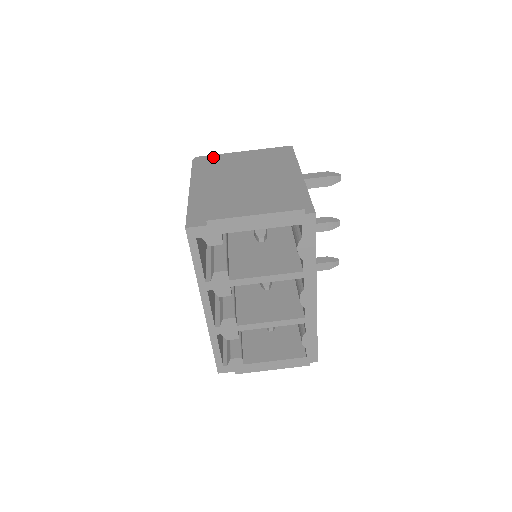
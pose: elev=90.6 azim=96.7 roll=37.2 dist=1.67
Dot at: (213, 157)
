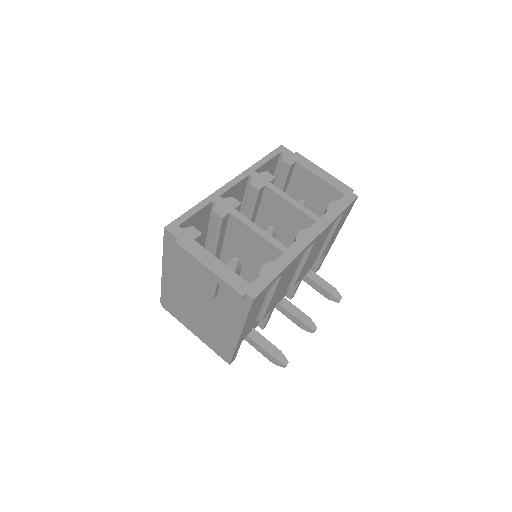
Dot at: occluded
